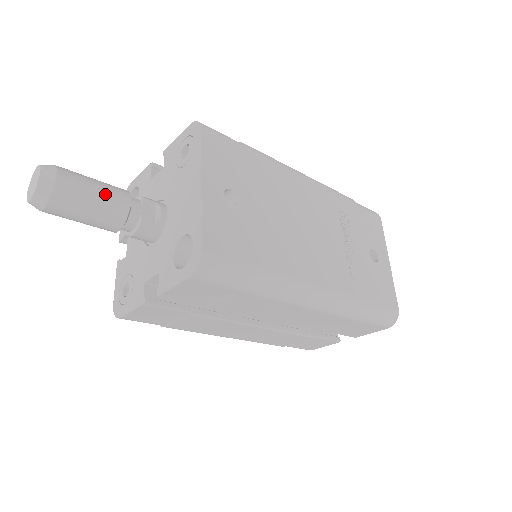
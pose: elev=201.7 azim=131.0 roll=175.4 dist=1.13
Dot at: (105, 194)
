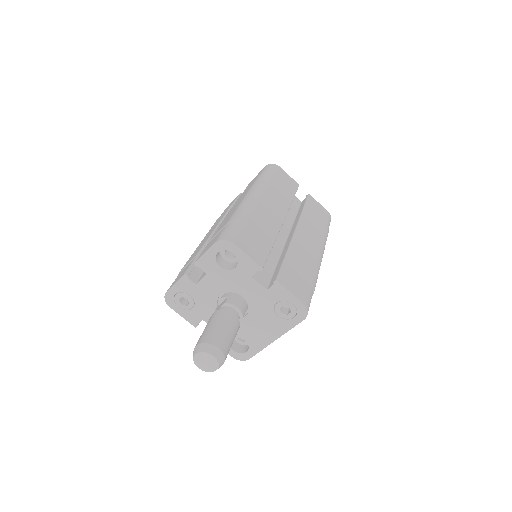
Dot at: occluded
